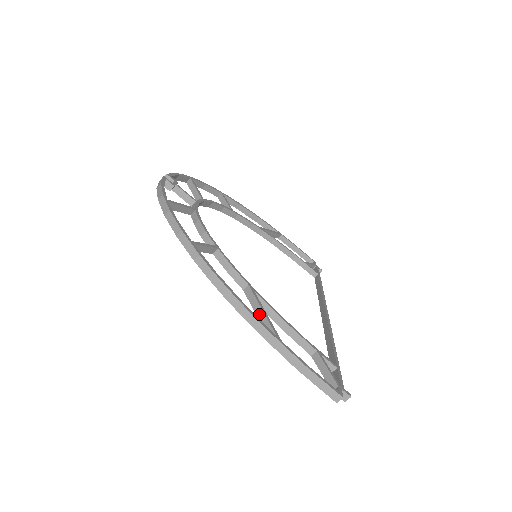
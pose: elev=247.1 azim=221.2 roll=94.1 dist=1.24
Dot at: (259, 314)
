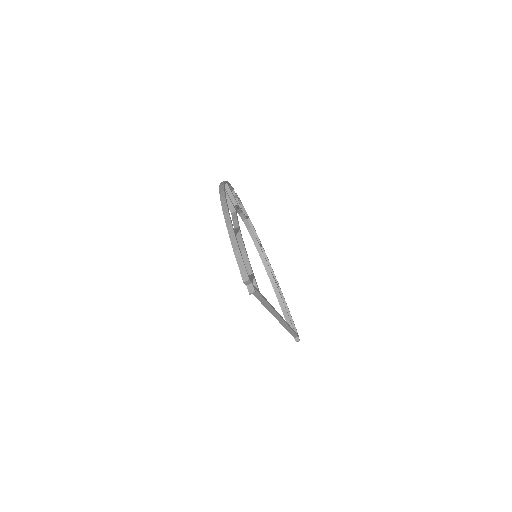
Dot at: occluded
